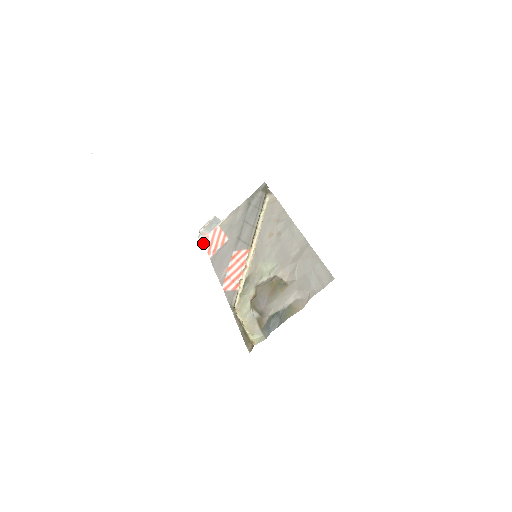
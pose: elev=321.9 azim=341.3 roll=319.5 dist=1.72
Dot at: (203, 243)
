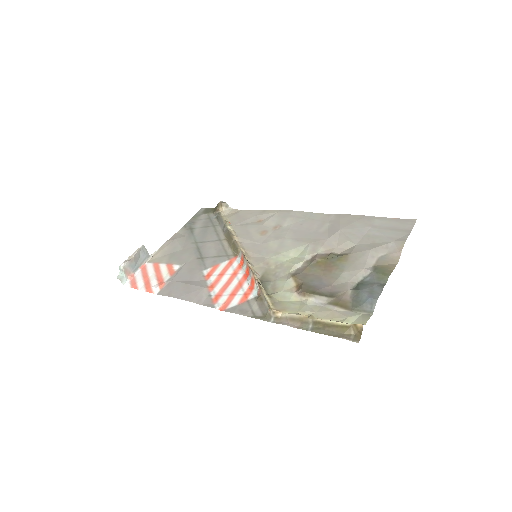
Dot at: (127, 286)
